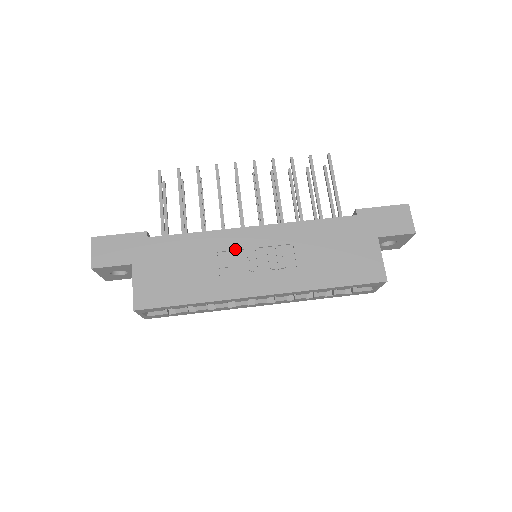
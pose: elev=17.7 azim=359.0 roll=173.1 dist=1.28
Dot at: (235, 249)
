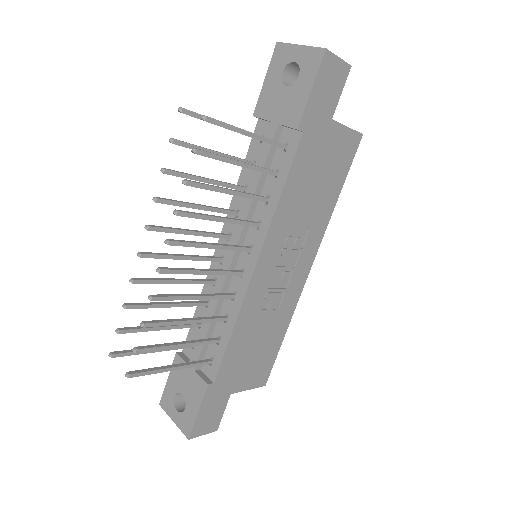
Dot at: (266, 291)
